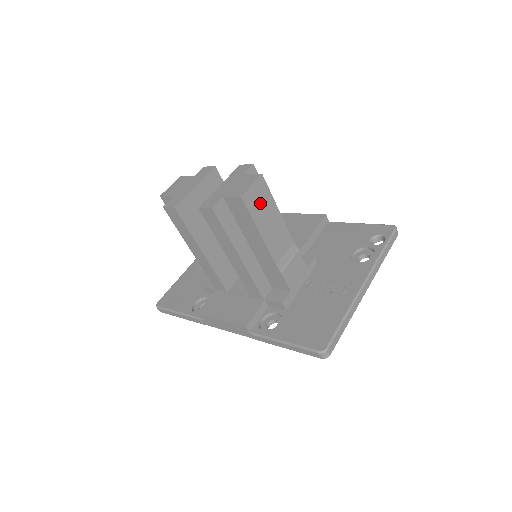
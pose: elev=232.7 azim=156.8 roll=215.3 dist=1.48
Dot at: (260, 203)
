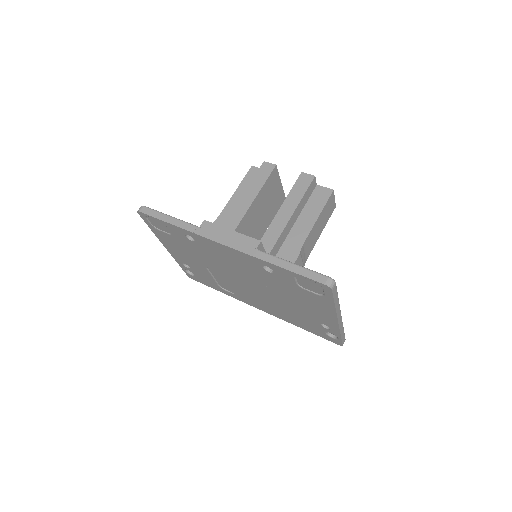
Dot at: (328, 211)
